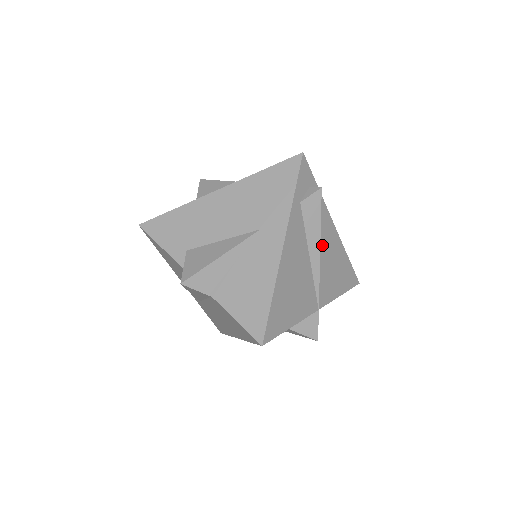
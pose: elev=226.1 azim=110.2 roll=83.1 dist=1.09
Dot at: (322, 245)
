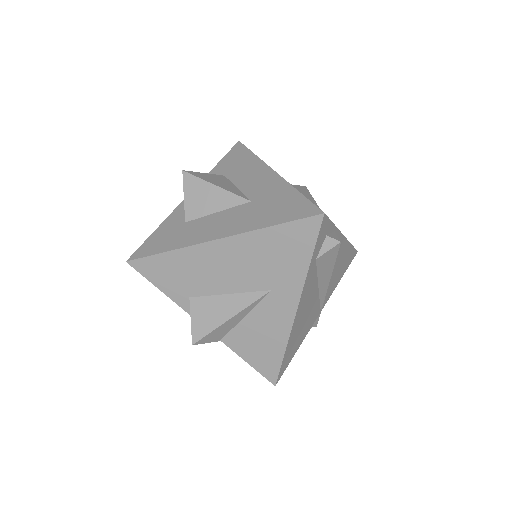
Dot at: occluded
